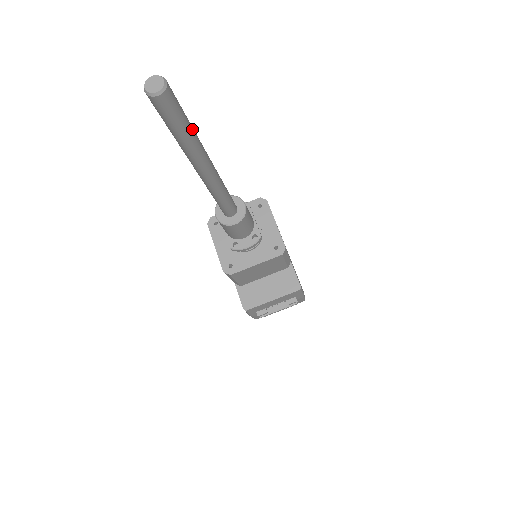
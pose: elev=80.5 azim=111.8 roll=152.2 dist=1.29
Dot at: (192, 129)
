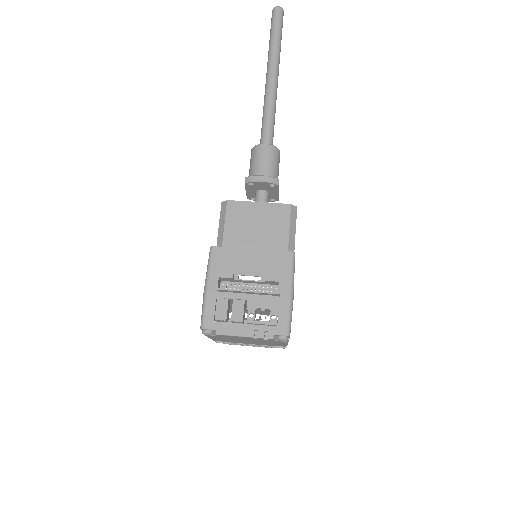
Dot at: occluded
